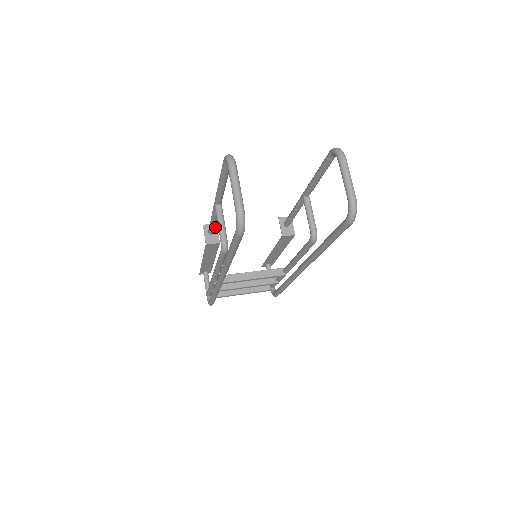
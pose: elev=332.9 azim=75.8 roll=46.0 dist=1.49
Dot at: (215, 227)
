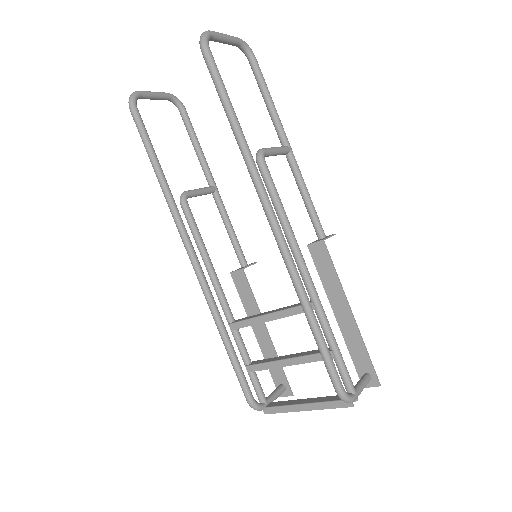
Dot at: (252, 264)
